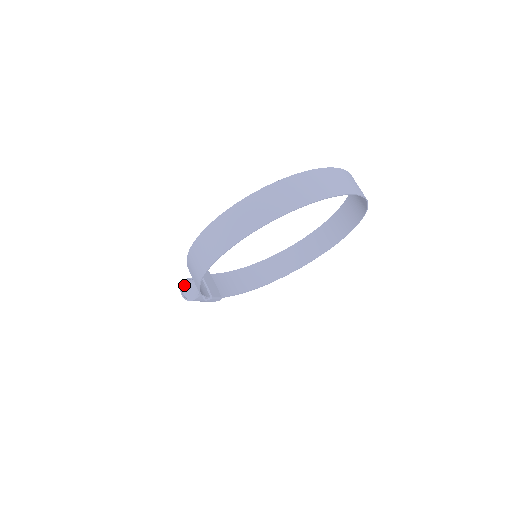
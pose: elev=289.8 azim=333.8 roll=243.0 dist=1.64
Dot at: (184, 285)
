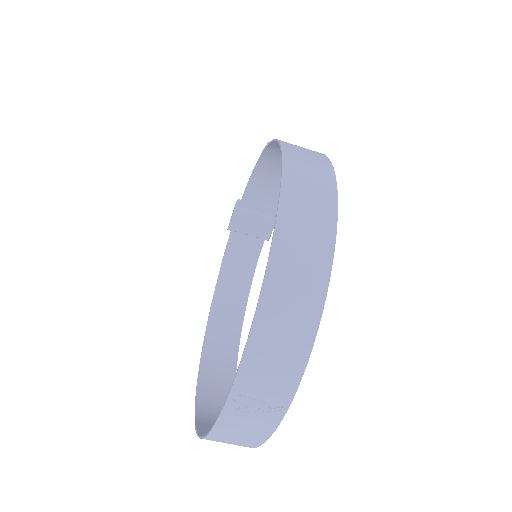
Dot at: occluded
